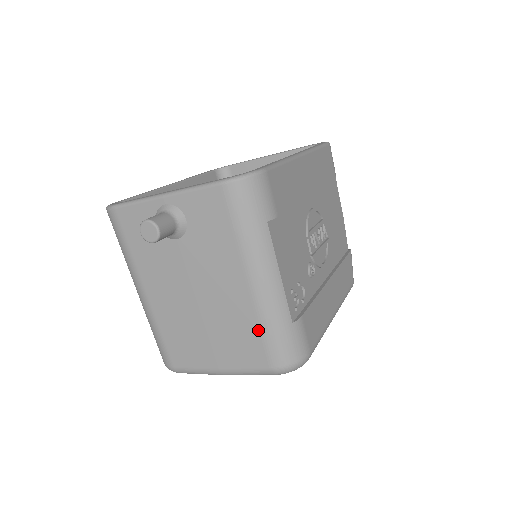
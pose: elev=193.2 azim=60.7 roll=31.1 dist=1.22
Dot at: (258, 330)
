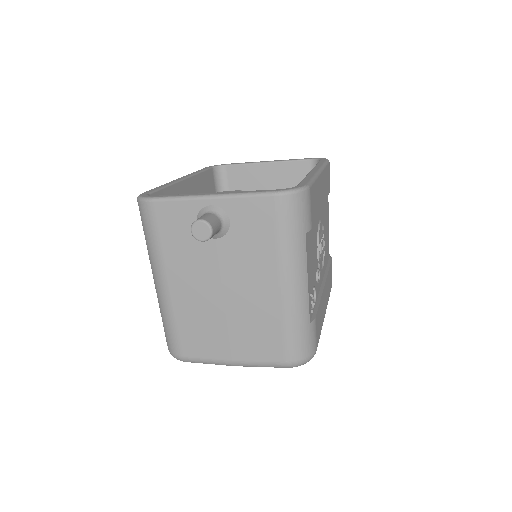
Dot at: (280, 328)
